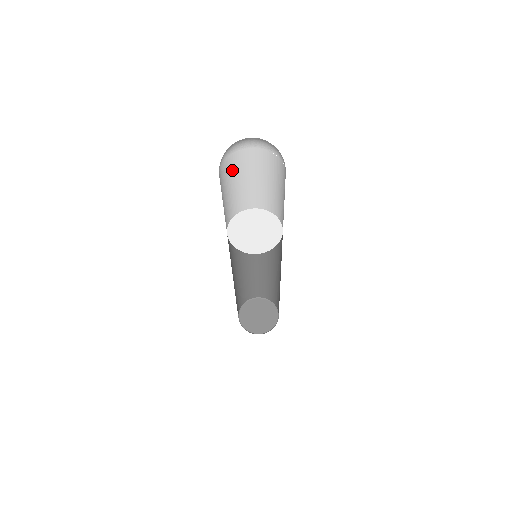
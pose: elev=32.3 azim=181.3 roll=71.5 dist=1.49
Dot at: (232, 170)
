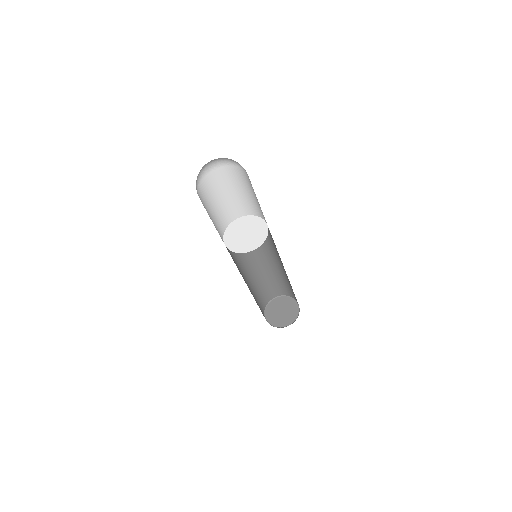
Dot at: (206, 195)
